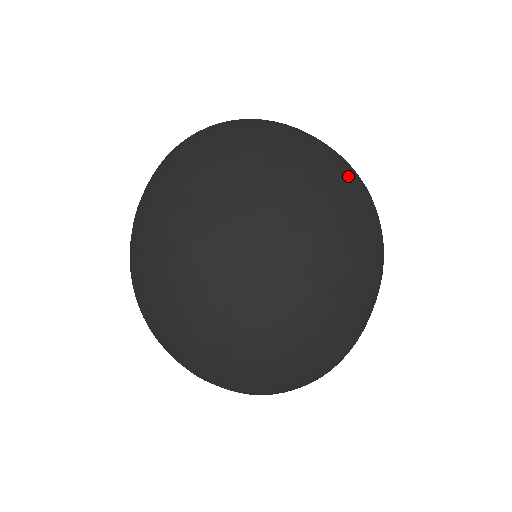
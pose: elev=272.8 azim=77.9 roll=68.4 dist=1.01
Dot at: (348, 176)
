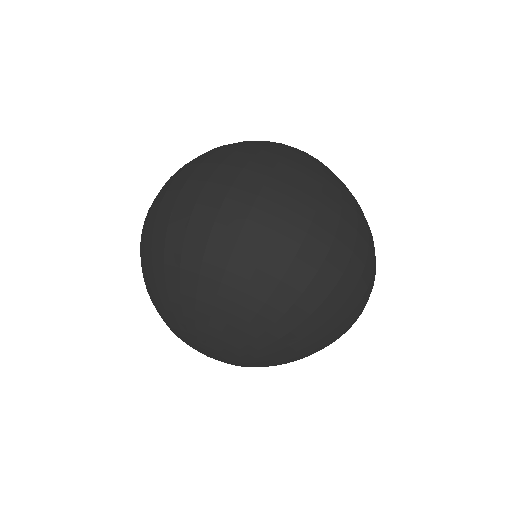
Dot at: occluded
